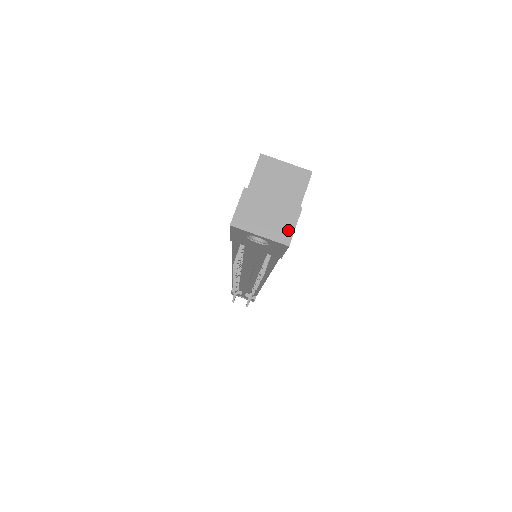
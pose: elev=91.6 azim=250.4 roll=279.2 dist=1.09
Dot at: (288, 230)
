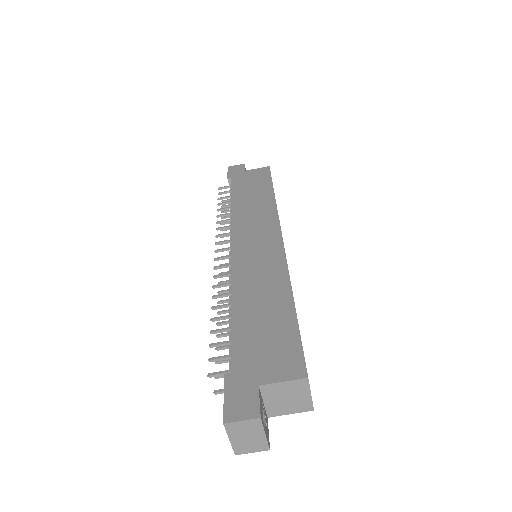
Dot at: (247, 450)
